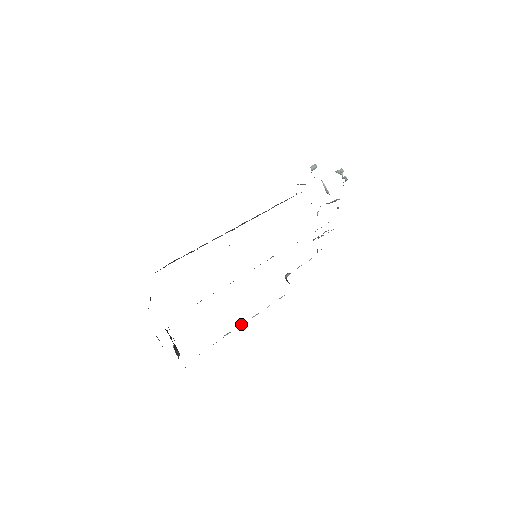
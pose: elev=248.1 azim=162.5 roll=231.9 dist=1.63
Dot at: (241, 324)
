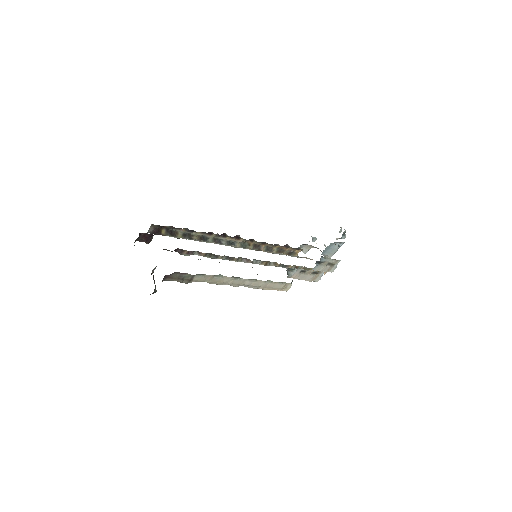
Dot at: (235, 278)
